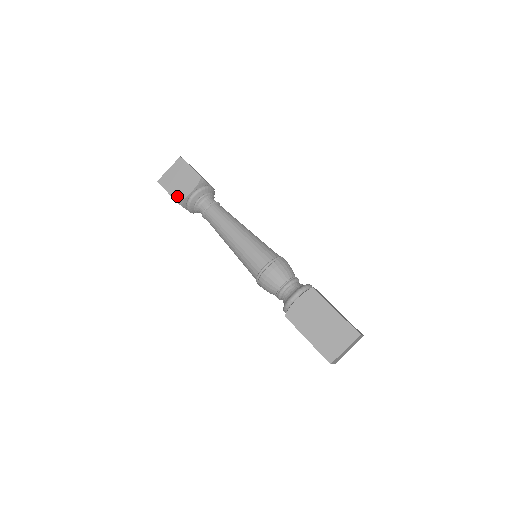
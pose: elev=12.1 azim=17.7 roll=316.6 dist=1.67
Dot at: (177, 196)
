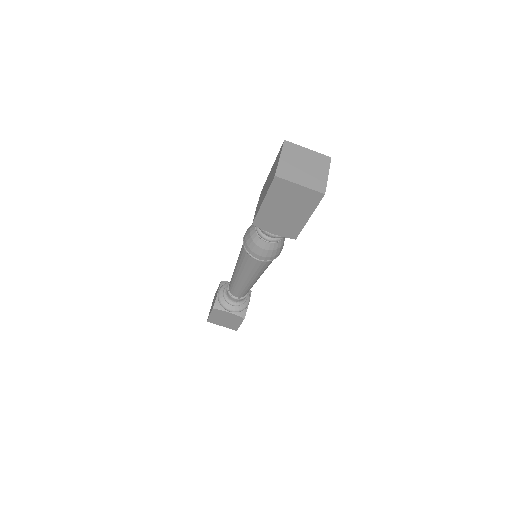
Dot at: occluded
